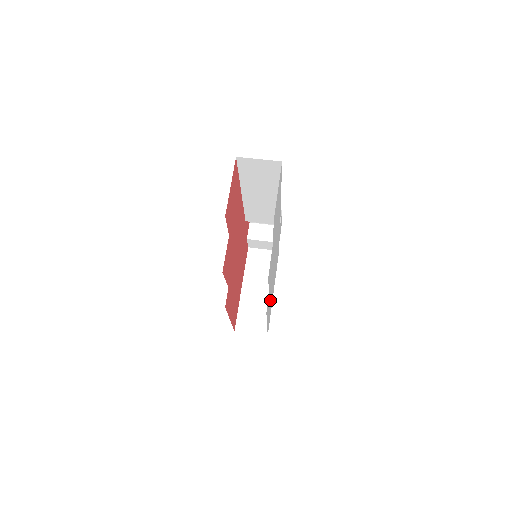
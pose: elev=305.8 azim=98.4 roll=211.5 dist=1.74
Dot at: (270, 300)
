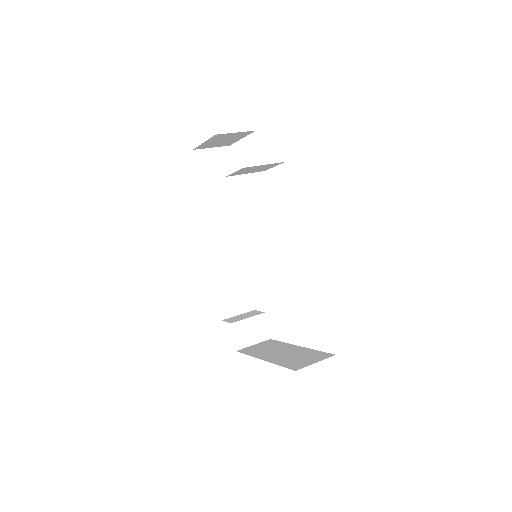
Dot at: occluded
